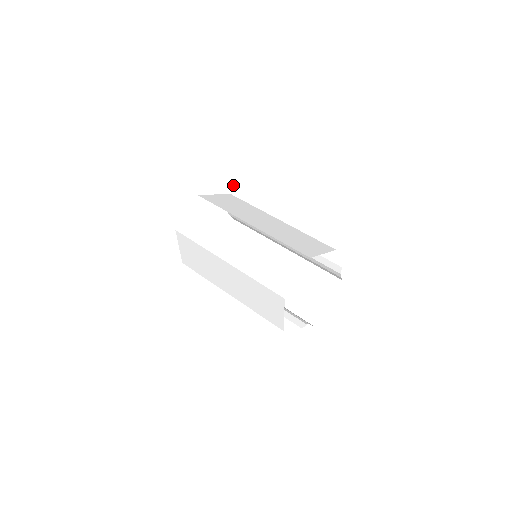
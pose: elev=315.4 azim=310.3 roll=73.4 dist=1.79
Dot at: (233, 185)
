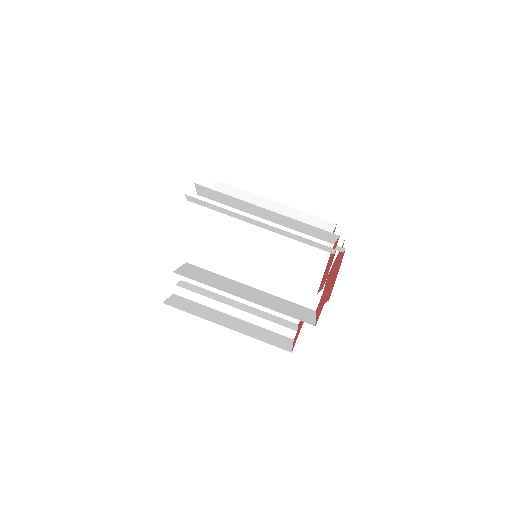
Dot at: (197, 191)
